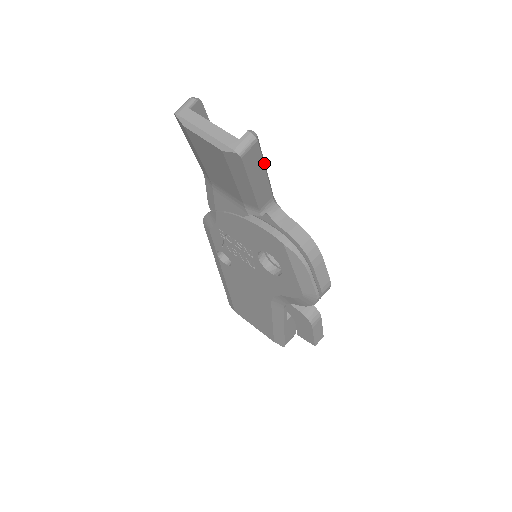
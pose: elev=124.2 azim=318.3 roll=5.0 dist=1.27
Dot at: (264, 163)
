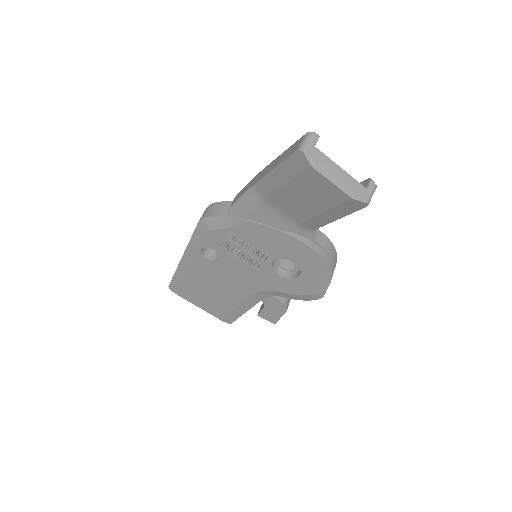
Dot at: occluded
